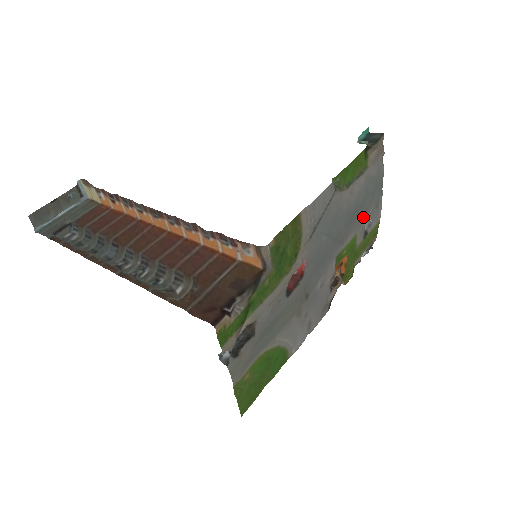
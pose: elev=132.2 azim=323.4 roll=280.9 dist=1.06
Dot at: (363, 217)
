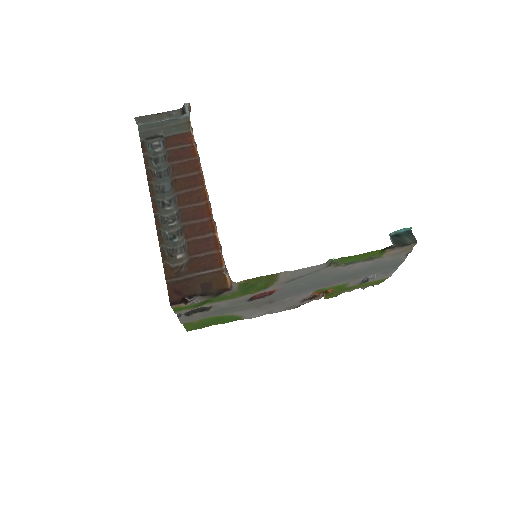
Dot at: (362, 277)
